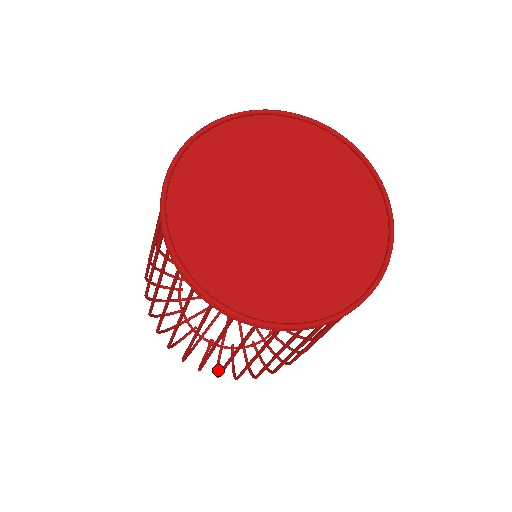
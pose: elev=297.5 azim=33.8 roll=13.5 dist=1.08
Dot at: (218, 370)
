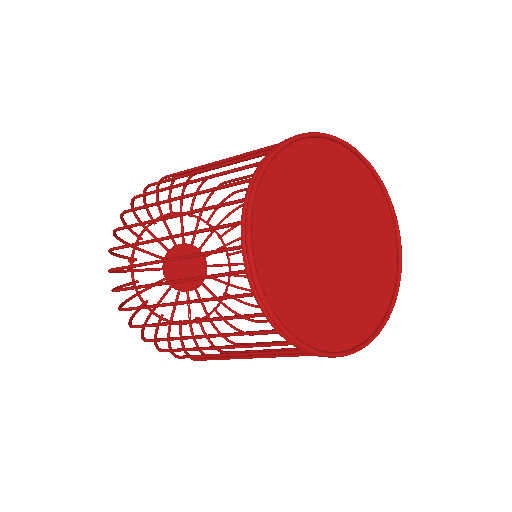
Dot at: (226, 337)
